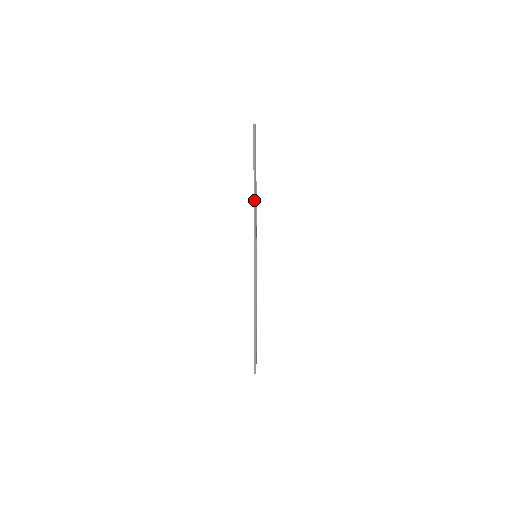
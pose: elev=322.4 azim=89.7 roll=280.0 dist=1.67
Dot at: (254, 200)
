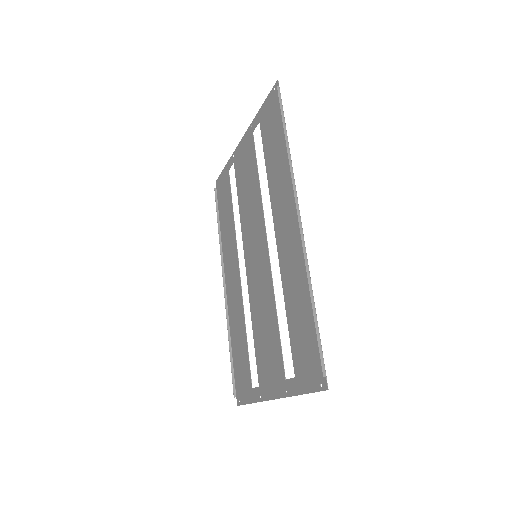
Dot at: (223, 276)
